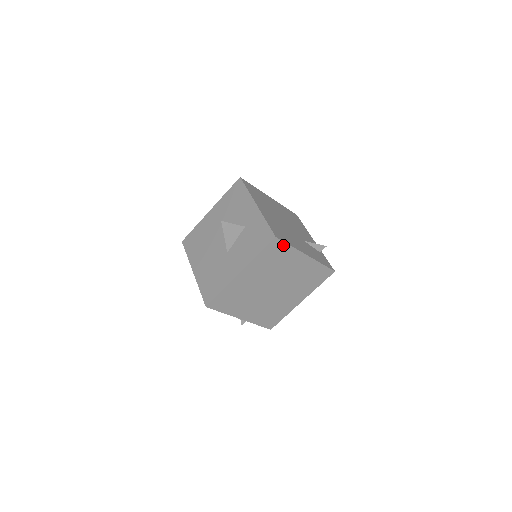
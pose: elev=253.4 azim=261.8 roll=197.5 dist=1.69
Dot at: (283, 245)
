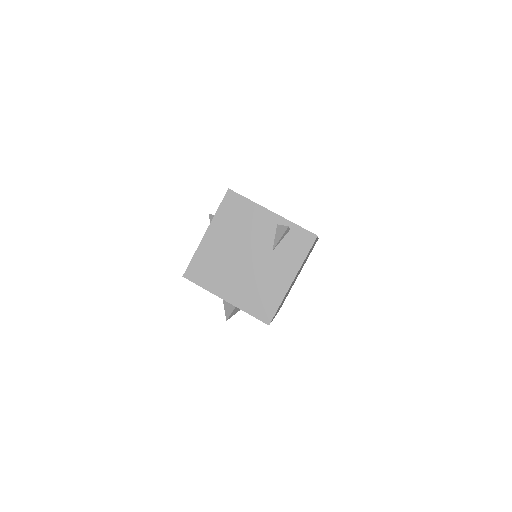
Dot at: occluded
